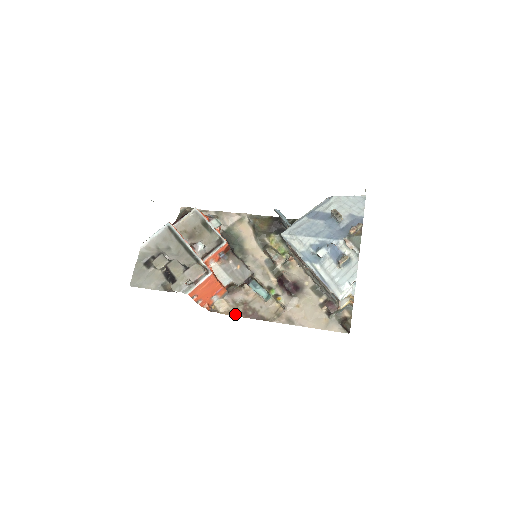
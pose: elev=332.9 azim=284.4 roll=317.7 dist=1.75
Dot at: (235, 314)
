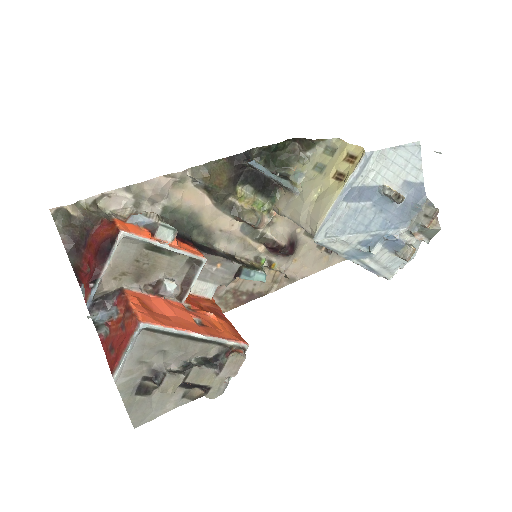
Dot at: (227, 309)
